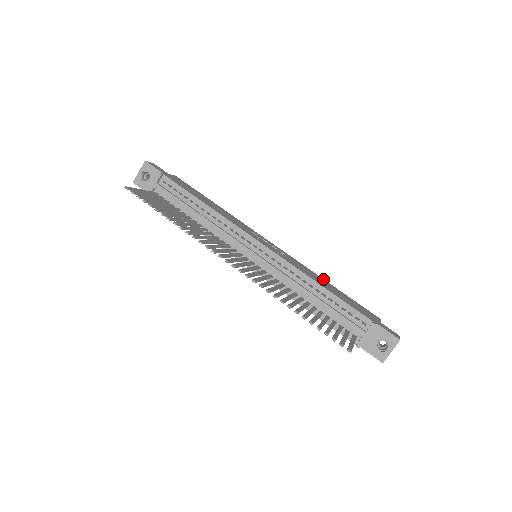
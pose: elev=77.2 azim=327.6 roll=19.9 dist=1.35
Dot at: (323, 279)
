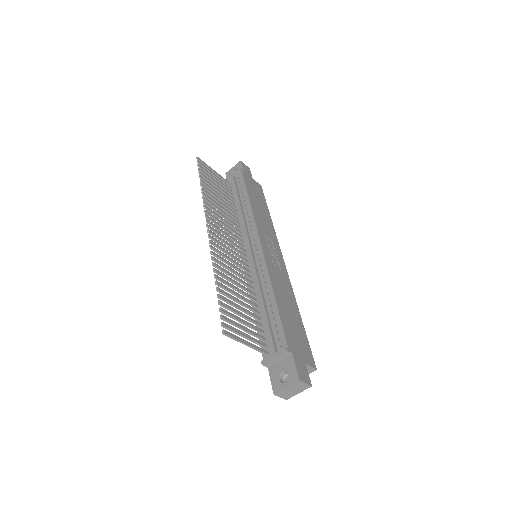
Dot at: (297, 307)
